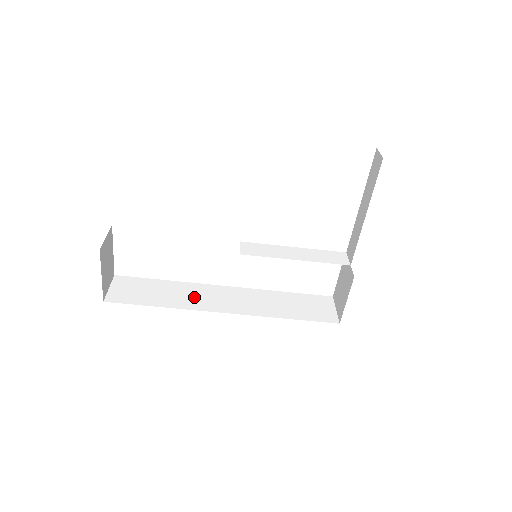
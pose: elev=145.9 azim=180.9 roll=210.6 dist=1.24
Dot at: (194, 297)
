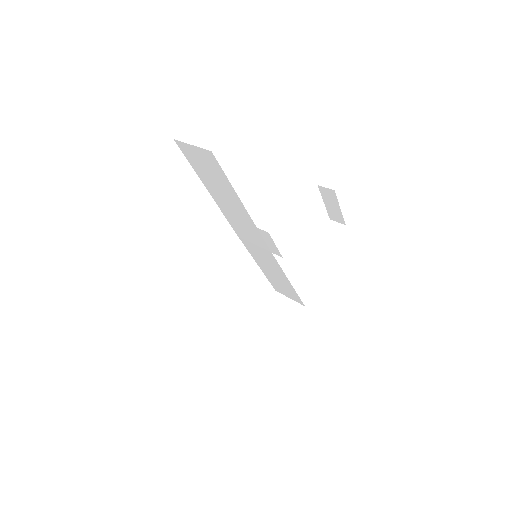
Dot at: occluded
